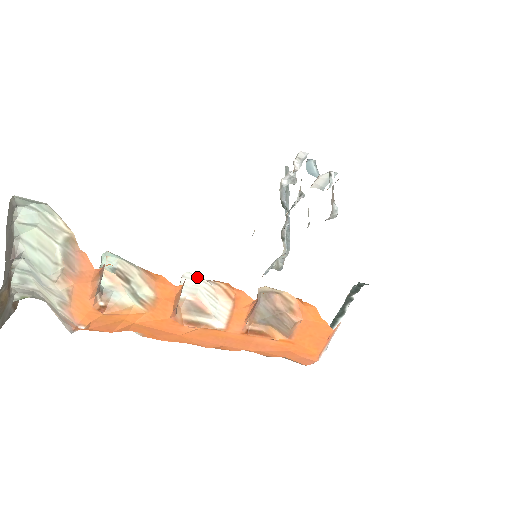
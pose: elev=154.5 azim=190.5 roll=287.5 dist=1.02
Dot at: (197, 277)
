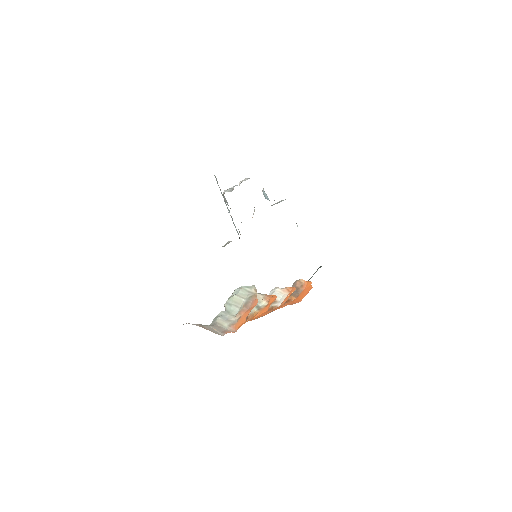
Dot at: (277, 288)
